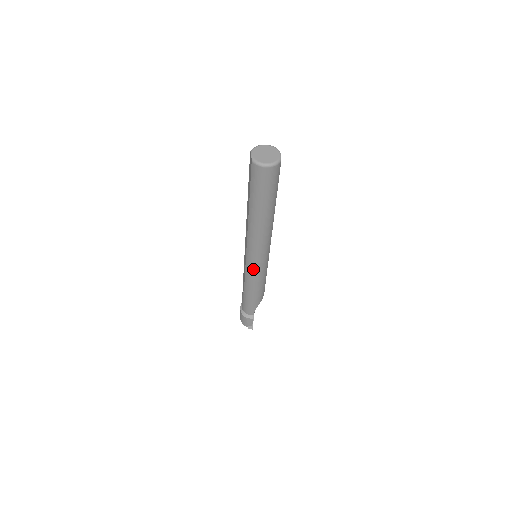
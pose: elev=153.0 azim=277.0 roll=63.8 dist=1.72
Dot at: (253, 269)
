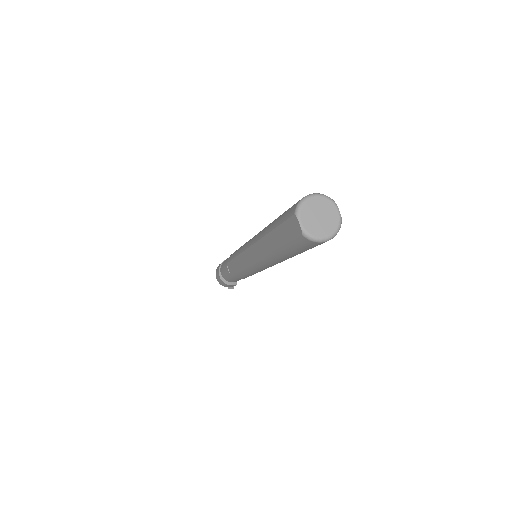
Dot at: (255, 272)
